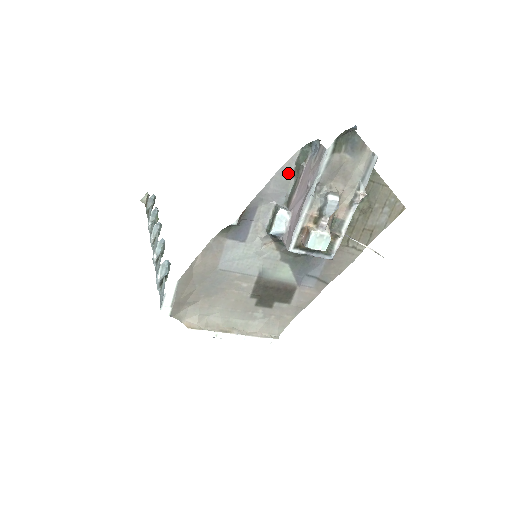
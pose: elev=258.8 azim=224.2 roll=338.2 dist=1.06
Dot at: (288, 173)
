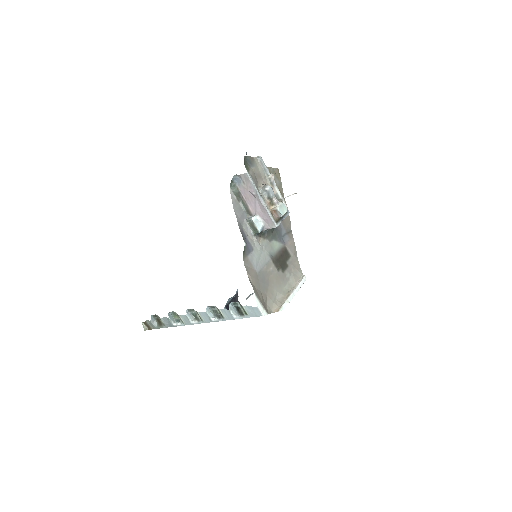
Dot at: (236, 203)
